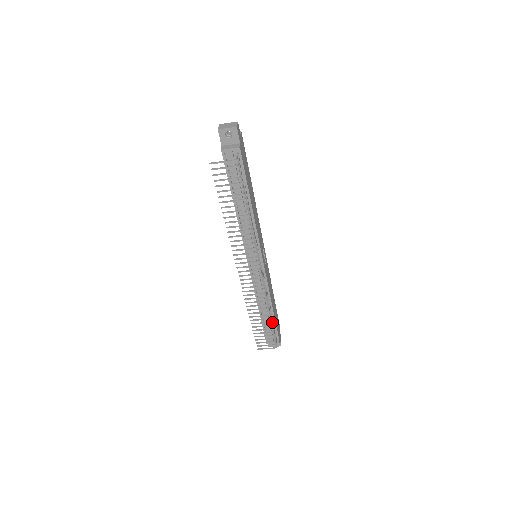
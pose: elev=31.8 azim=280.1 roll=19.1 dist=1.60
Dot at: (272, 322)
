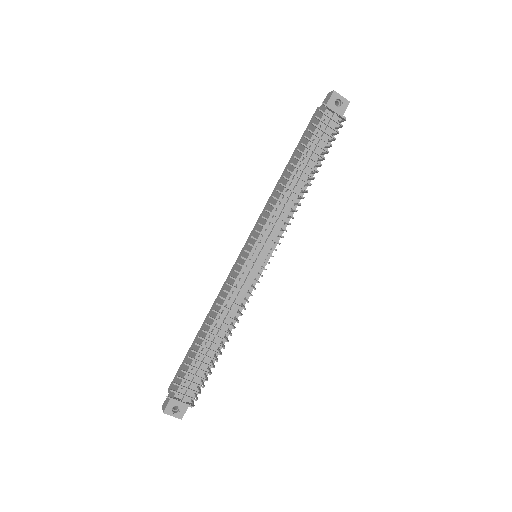
Dot at: (217, 359)
